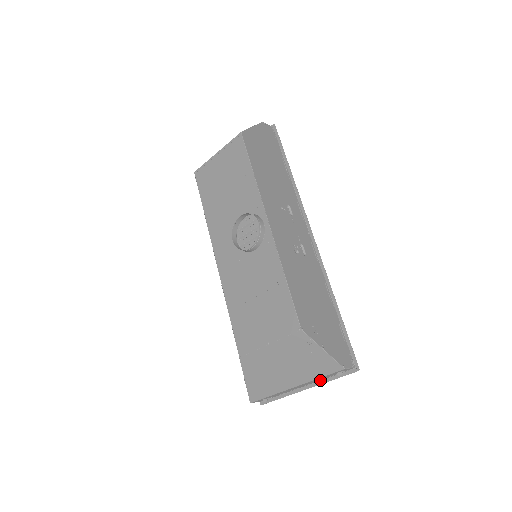
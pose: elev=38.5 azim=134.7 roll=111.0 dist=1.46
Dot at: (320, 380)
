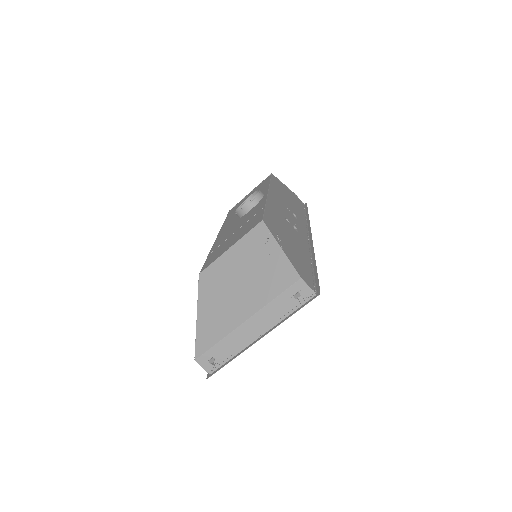
Dot at: (278, 323)
